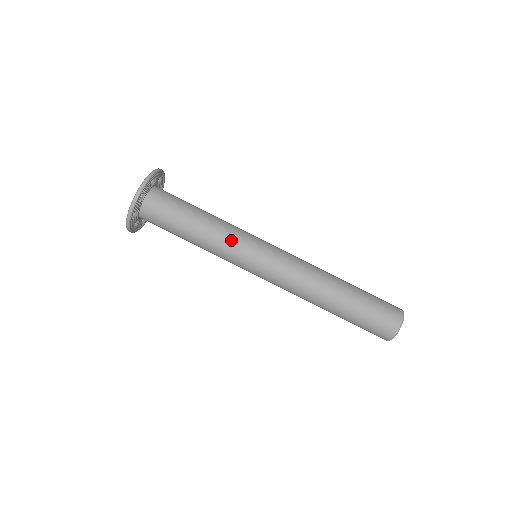
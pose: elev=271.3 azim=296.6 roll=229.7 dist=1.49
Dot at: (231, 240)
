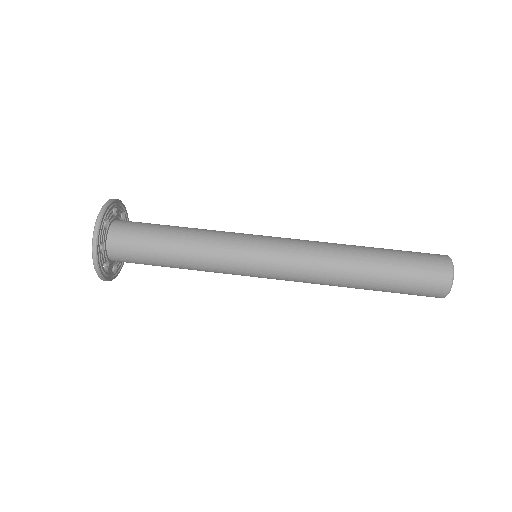
Dot at: (224, 232)
